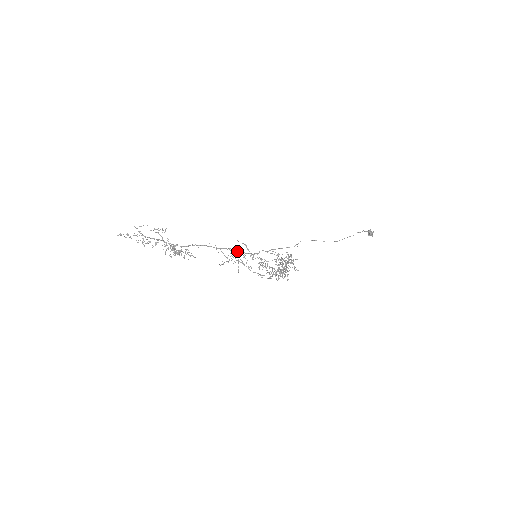
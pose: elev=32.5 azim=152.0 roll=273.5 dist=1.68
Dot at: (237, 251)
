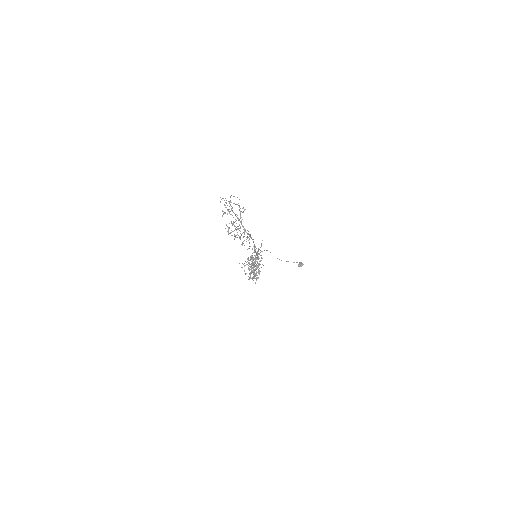
Dot at: occluded
